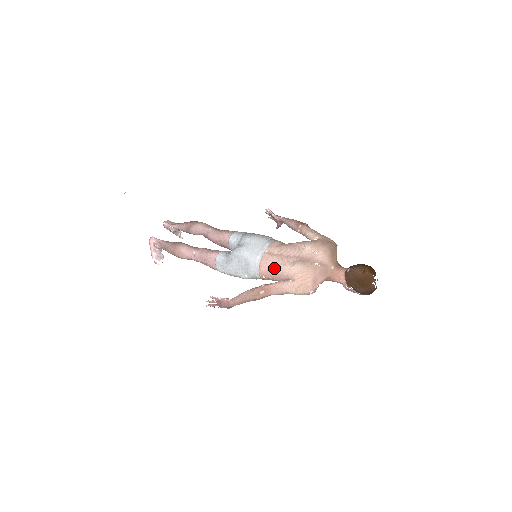
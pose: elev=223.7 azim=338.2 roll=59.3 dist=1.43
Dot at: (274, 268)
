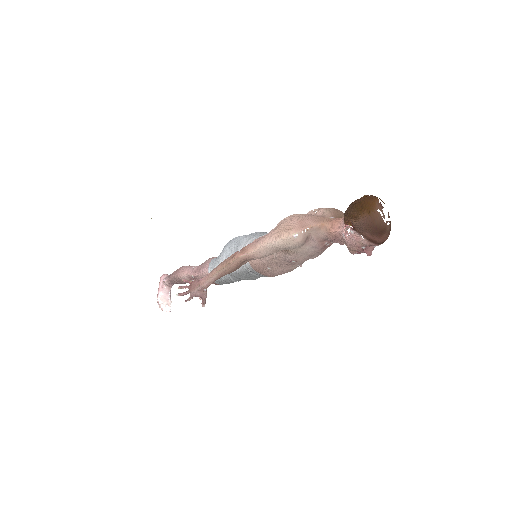
Dot at: occluded
